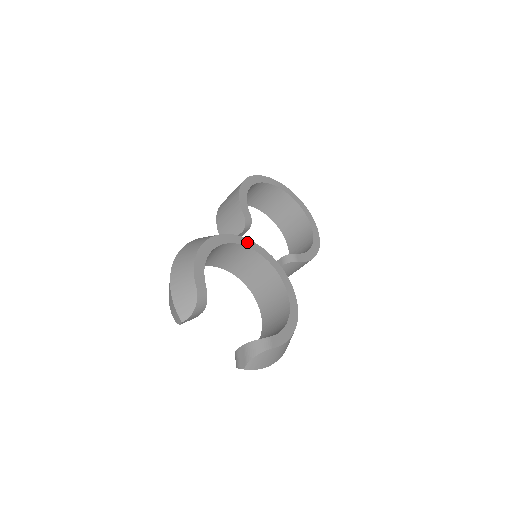
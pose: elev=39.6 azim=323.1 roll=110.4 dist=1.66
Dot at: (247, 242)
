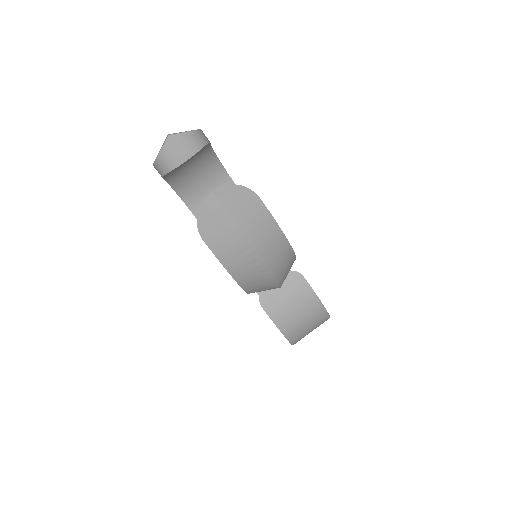
Dot at: occluded
